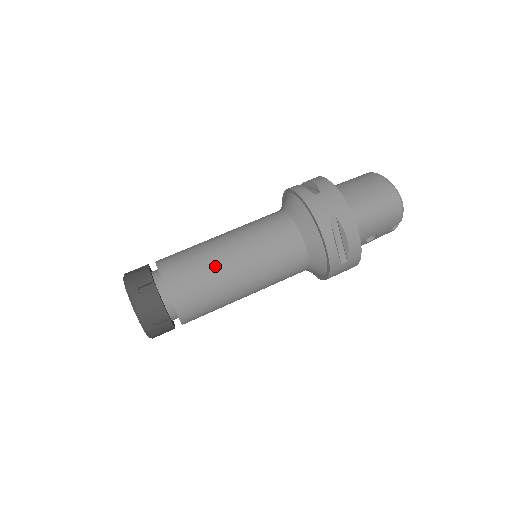
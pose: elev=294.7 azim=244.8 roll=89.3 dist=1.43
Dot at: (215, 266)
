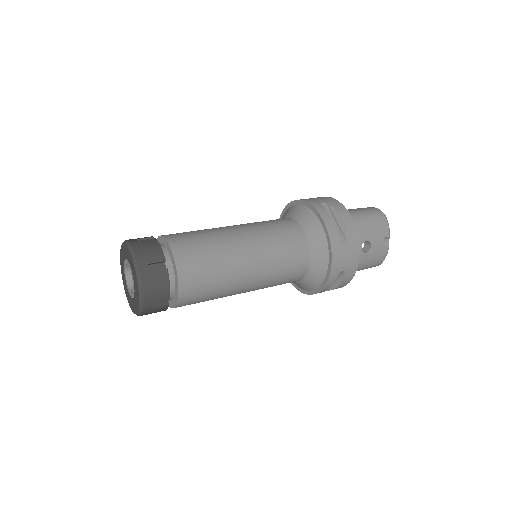
Dot at: (216, 231)
